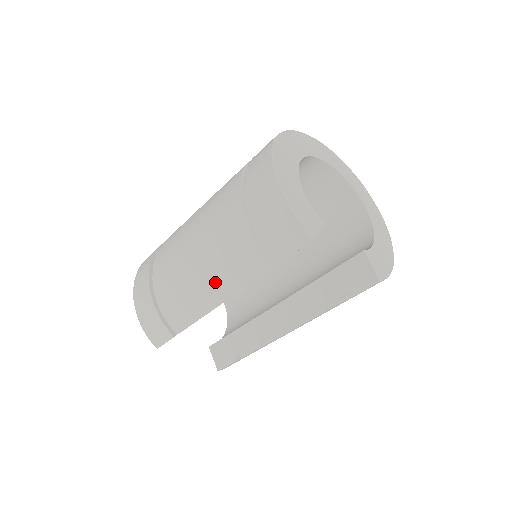
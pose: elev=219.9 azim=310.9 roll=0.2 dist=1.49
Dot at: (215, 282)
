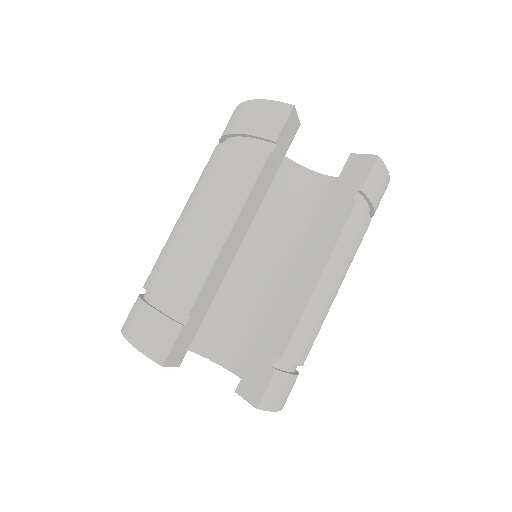
Dot at: (216, 214)
